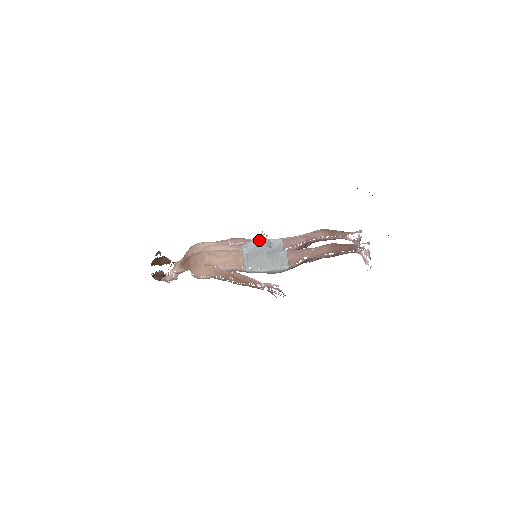
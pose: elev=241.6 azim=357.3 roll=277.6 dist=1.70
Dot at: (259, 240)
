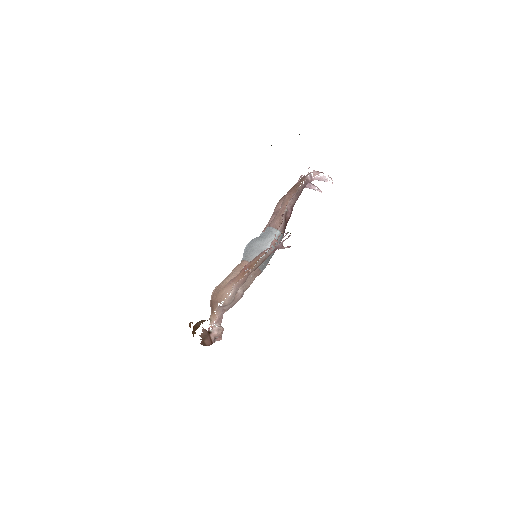
Dot at: (246, 246)
